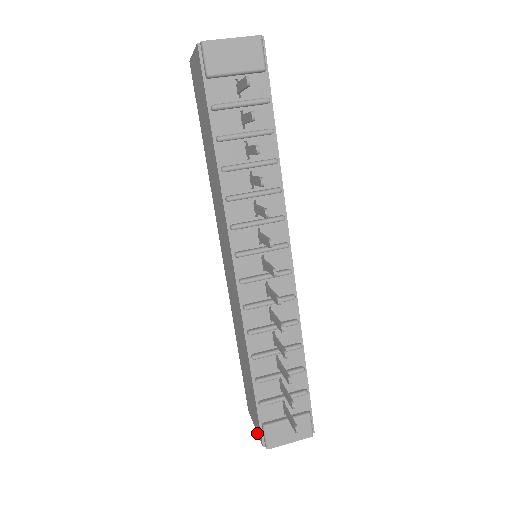
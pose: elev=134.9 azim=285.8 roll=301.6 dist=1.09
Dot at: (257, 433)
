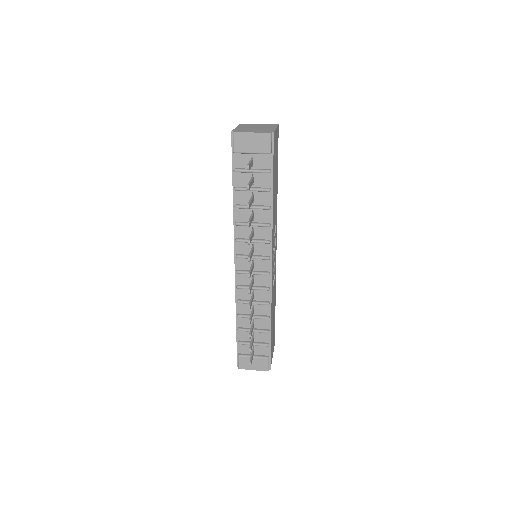
Dot at: occluded
